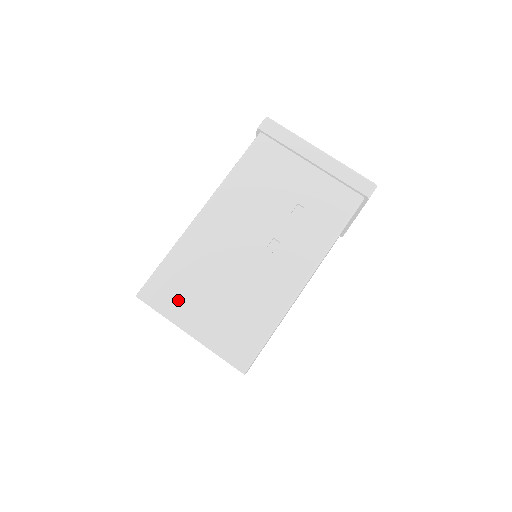
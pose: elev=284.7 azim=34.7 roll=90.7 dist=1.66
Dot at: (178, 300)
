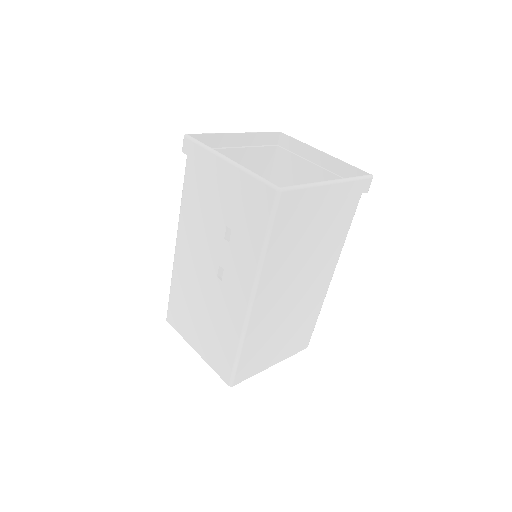
Dot at: (184, 323)
